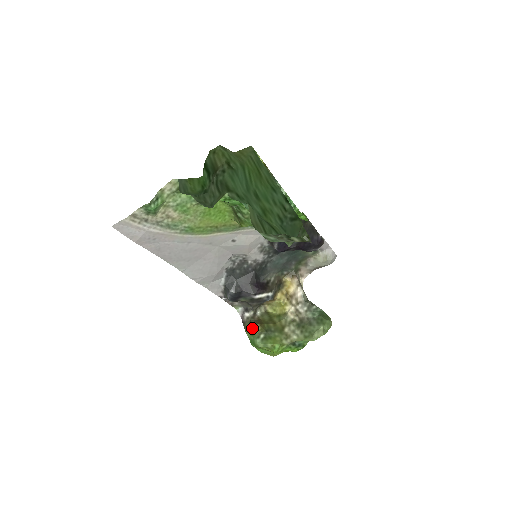
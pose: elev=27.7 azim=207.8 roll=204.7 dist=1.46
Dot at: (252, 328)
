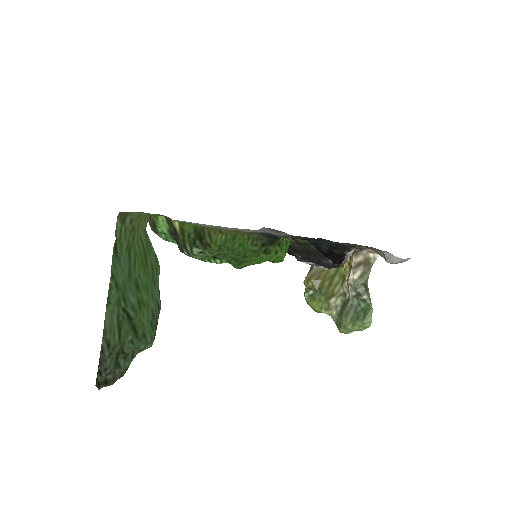
Dot at: (304, 281)
